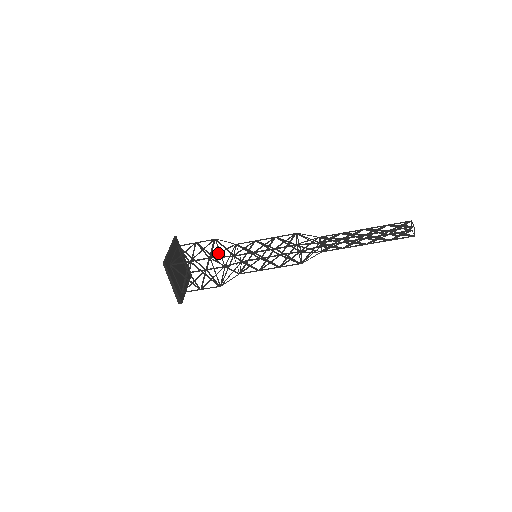
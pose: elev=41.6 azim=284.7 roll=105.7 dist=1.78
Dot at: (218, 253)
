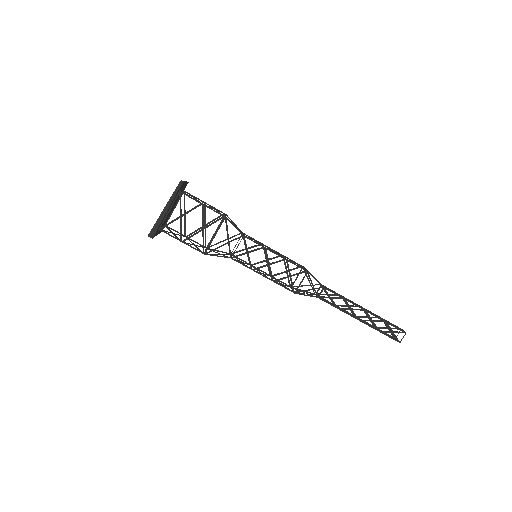
Dot at: occluded
